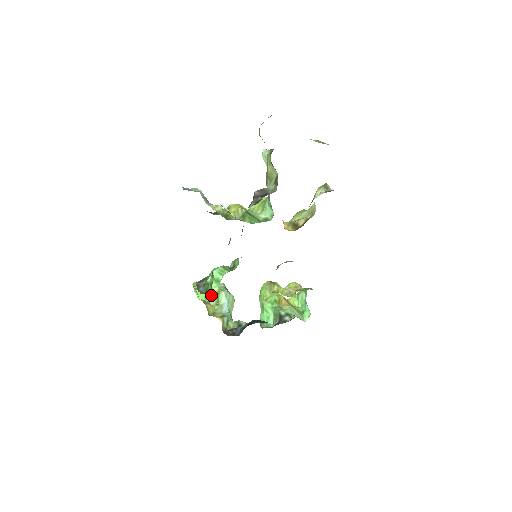
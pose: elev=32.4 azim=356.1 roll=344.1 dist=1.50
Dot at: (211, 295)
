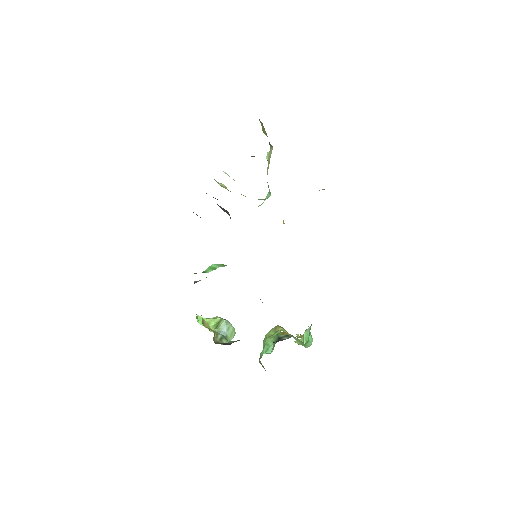
Dot at: (212, 323)
